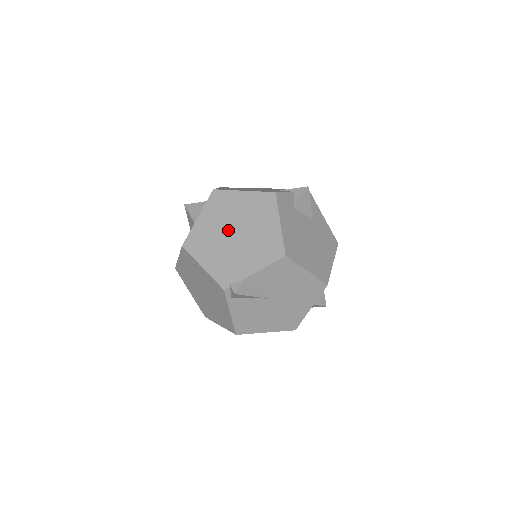
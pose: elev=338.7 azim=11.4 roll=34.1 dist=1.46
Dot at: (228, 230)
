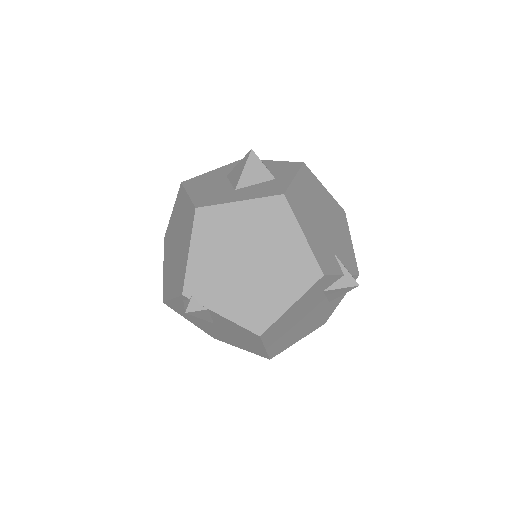
Dot at: (248, 251)
